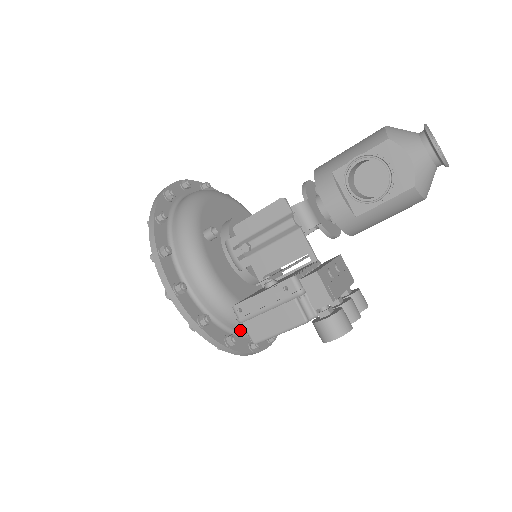
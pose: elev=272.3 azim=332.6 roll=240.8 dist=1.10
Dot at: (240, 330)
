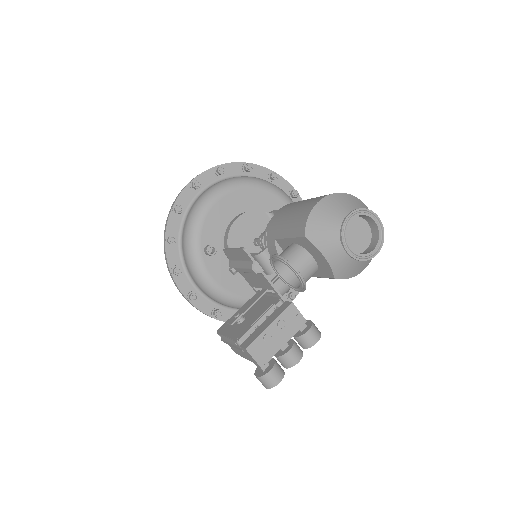
Dot at: occluded
